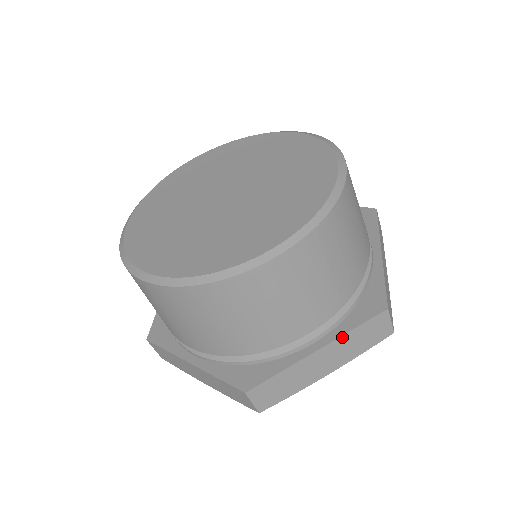
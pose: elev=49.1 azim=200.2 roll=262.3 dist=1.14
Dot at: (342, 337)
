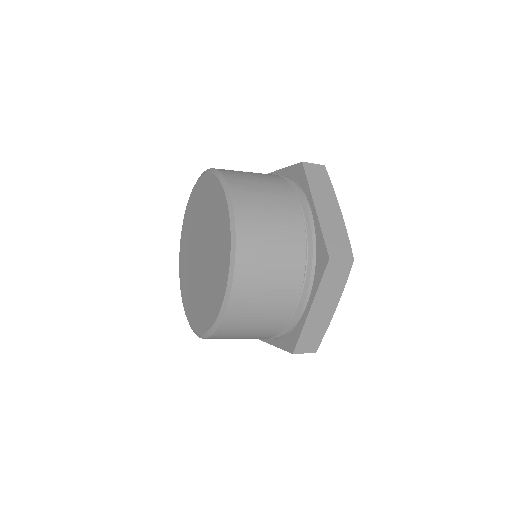
Dot at: (277, 346)
